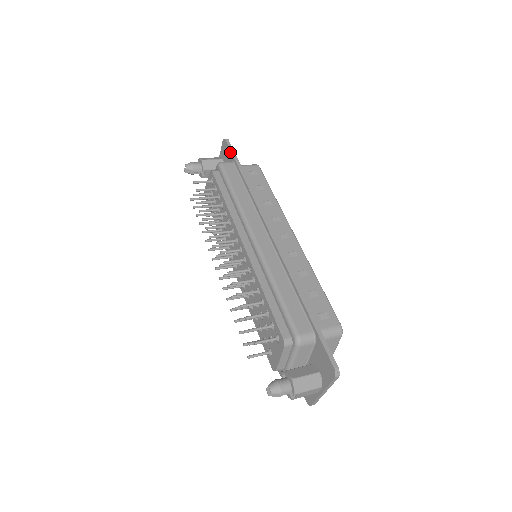
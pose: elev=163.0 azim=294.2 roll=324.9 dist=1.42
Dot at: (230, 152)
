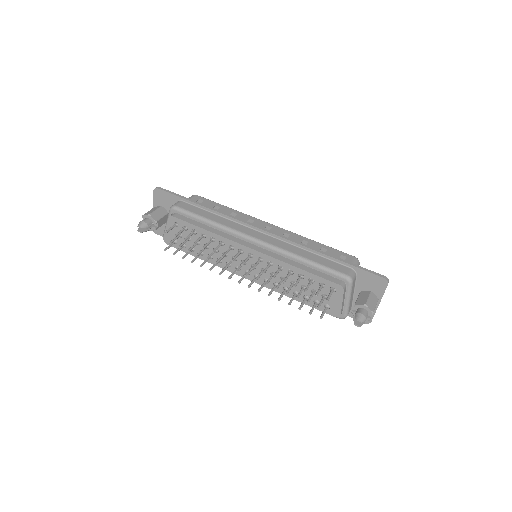
Dot at: (171, 195)
